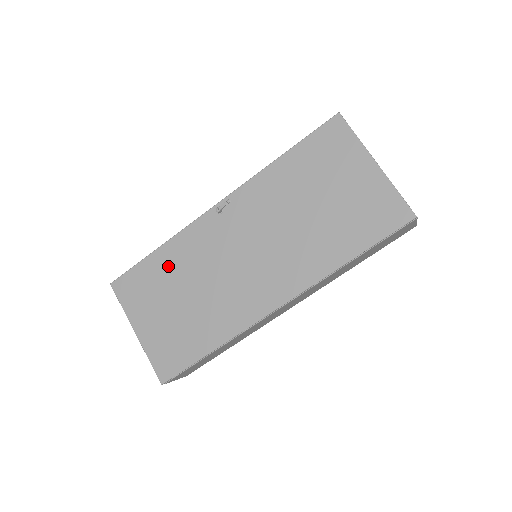
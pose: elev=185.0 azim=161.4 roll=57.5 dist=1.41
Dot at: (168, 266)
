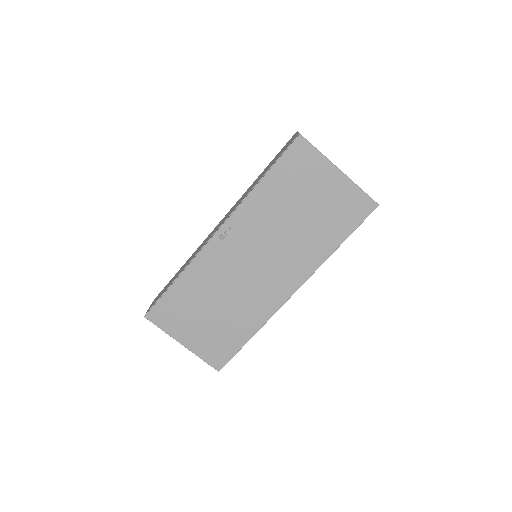
Dot at: (192, 290)
